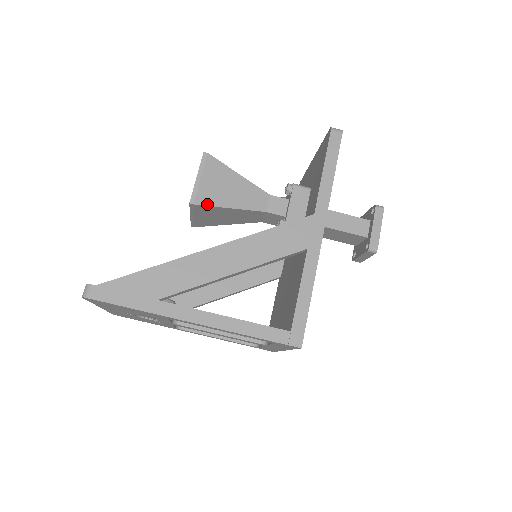
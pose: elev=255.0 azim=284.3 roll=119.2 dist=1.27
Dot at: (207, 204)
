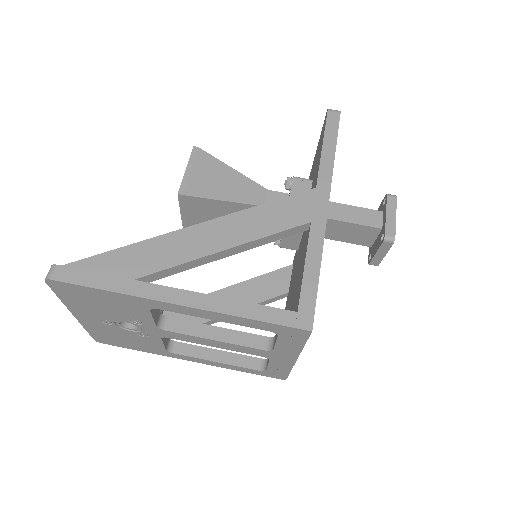
Dot at: (197, 195)
